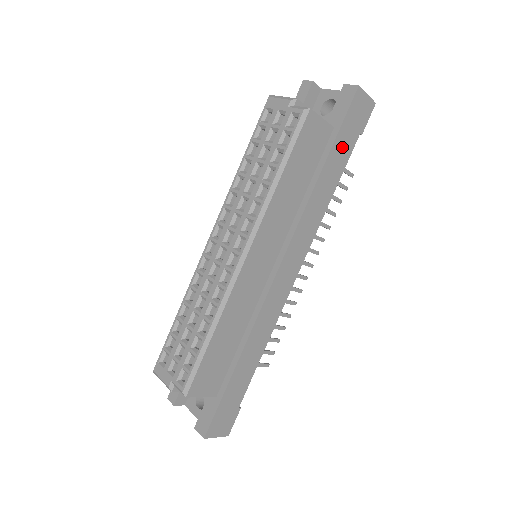
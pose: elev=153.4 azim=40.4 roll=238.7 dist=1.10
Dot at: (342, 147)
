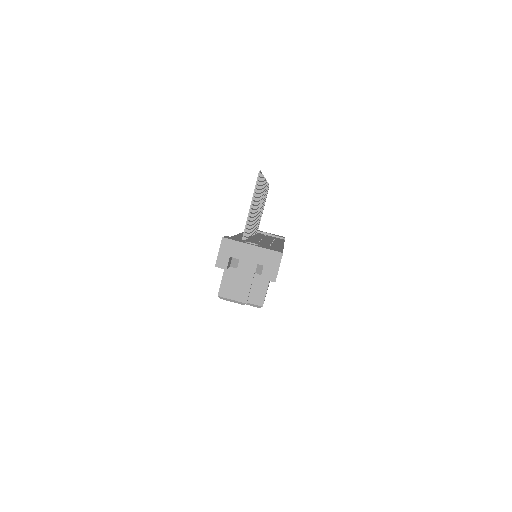
Dot at: occluded
